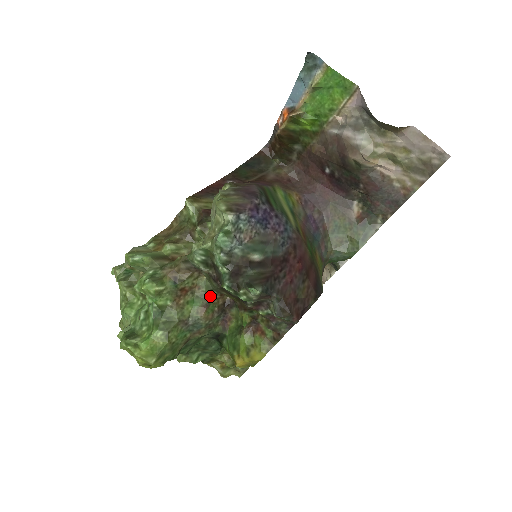
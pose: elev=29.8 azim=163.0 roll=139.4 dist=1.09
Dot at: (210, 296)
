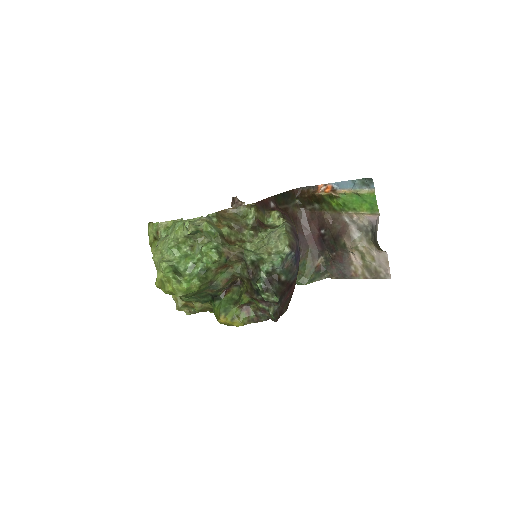
Dot at: (234, 275)
